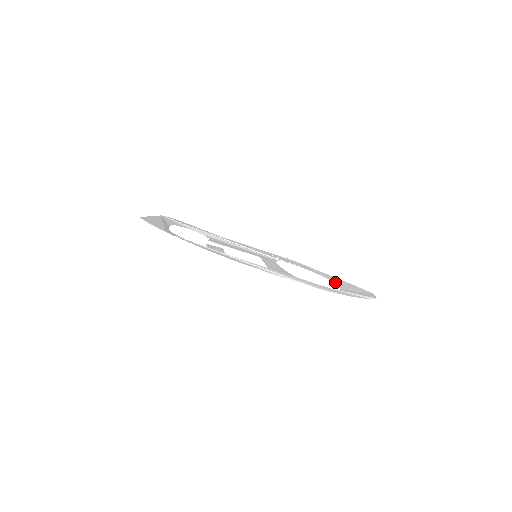
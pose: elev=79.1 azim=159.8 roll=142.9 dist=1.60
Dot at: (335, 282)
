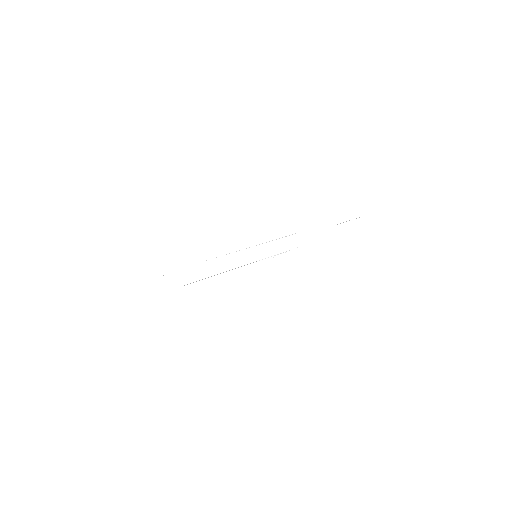
Dot at: occluded
